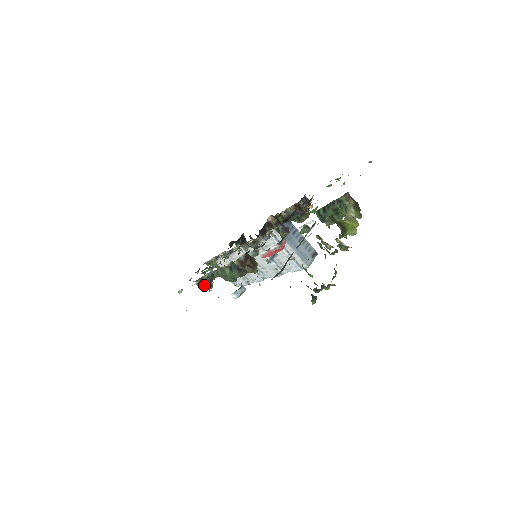
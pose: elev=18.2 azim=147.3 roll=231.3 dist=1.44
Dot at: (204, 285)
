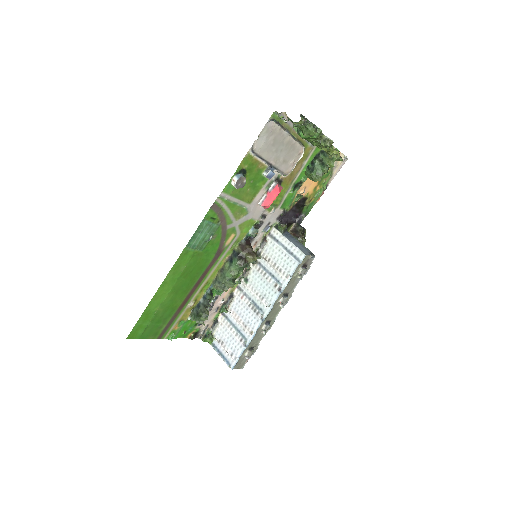
Dot at: (199, 313)
